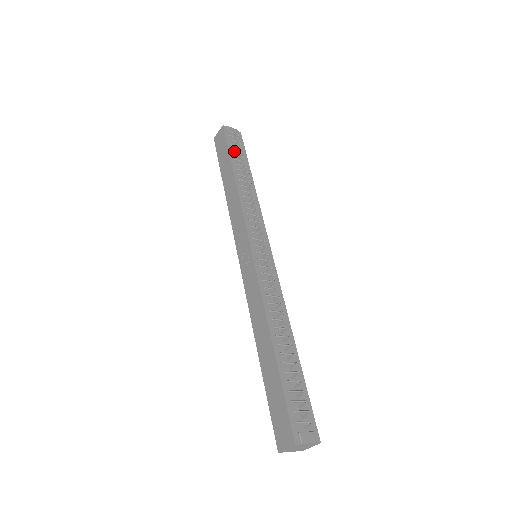
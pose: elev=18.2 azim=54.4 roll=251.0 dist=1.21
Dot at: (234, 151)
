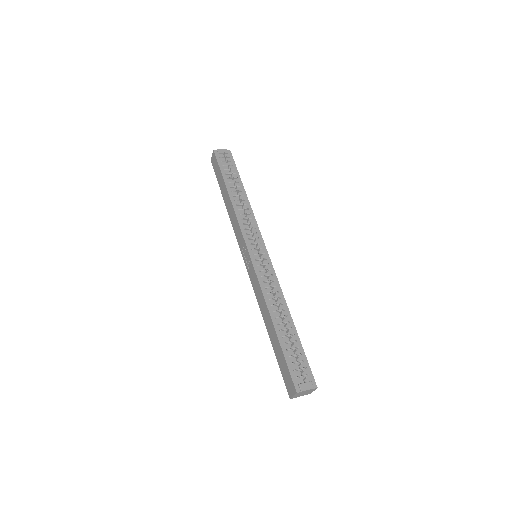
Dot at: (226, 171)
